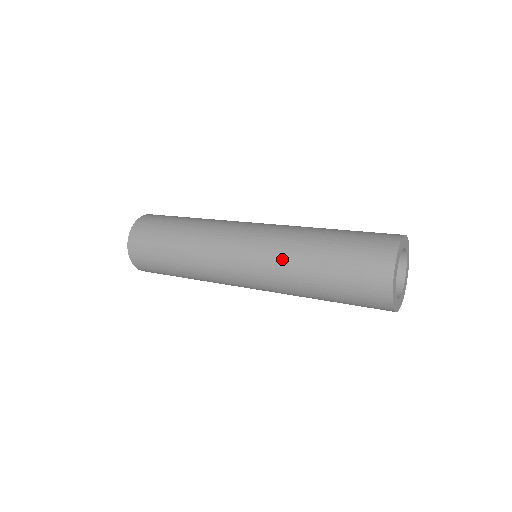
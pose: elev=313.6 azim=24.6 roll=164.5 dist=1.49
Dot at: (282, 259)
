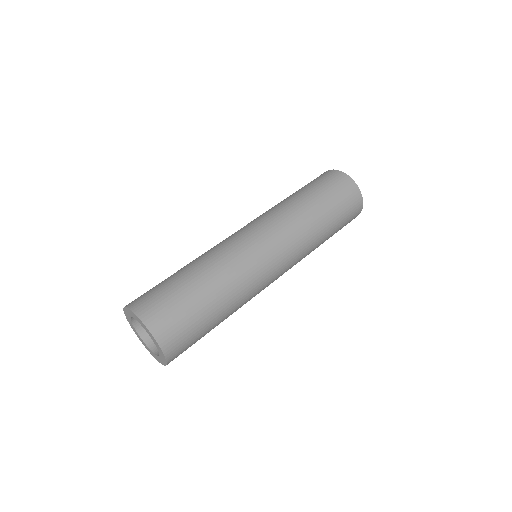
Dot at: (307, 251)
